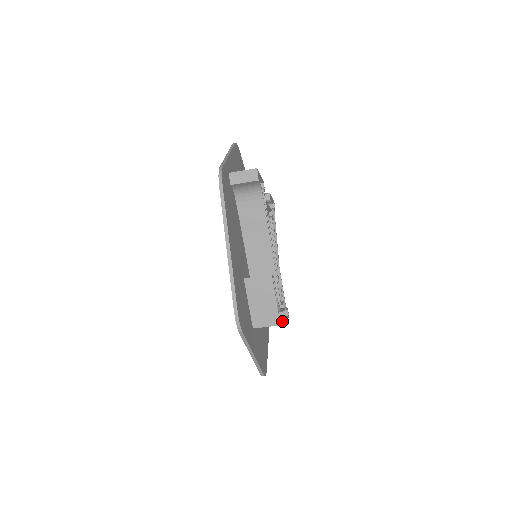
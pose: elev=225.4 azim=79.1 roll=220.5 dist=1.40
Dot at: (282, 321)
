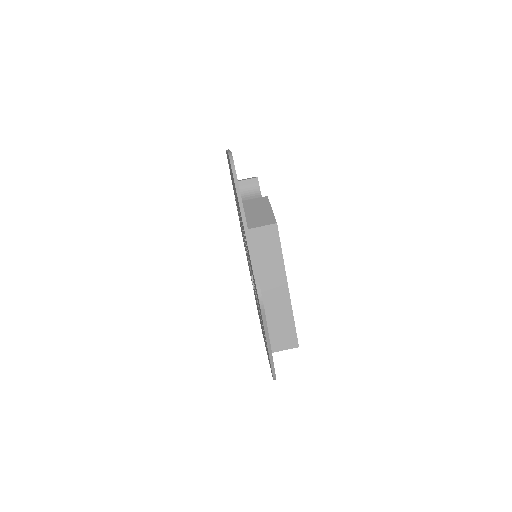
Dot at: (281, 250)
